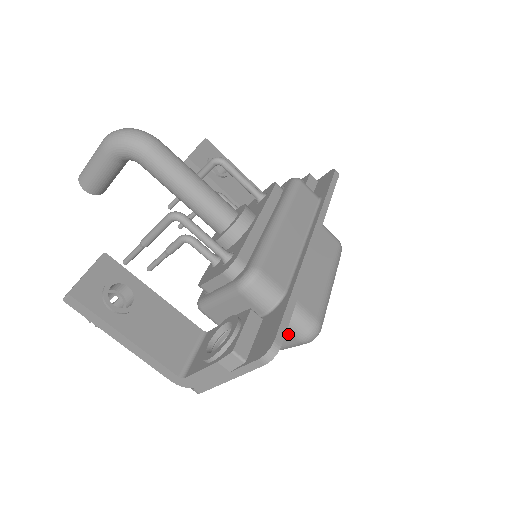
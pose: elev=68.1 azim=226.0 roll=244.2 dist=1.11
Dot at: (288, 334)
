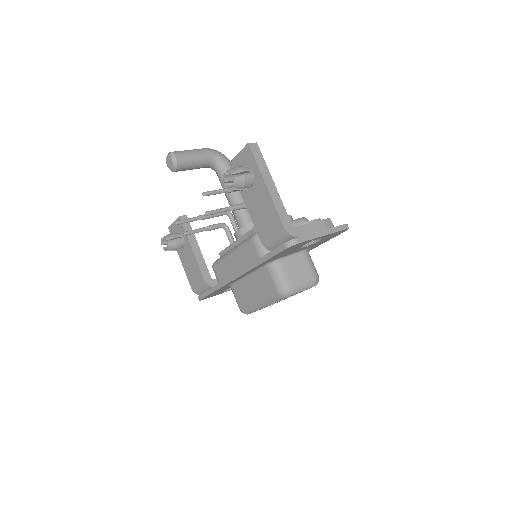
Dot at: (309, 270)
